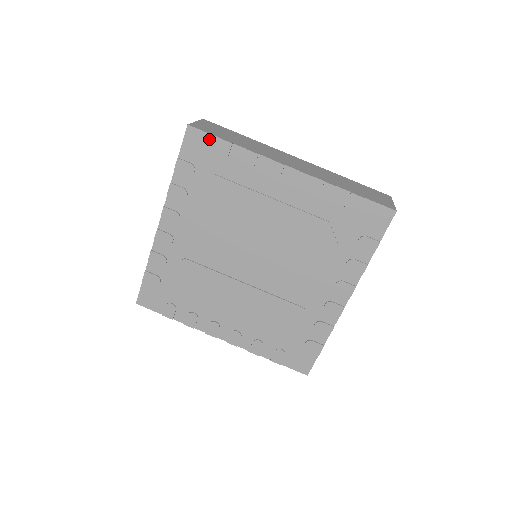
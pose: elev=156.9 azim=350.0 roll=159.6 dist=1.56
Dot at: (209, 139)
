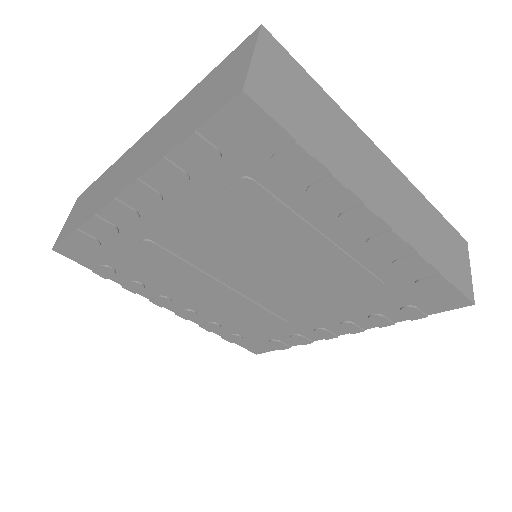
Dot at: (273, 131)
